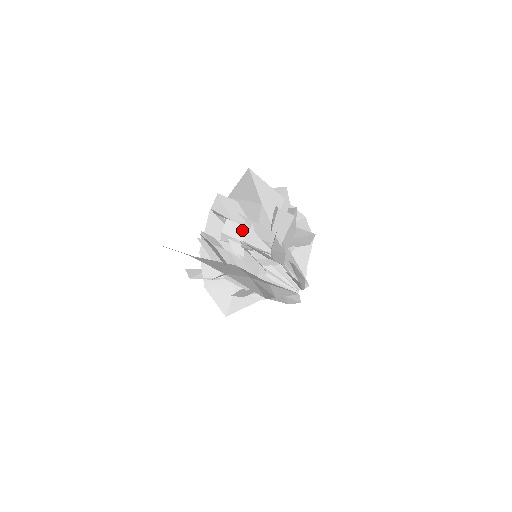
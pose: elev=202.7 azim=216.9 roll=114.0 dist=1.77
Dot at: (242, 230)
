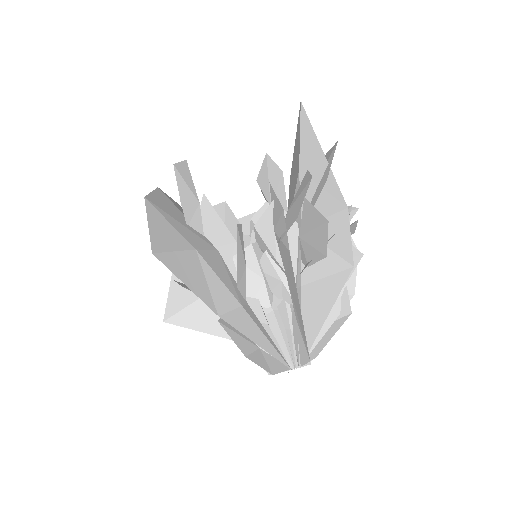
Dot at: occluded
